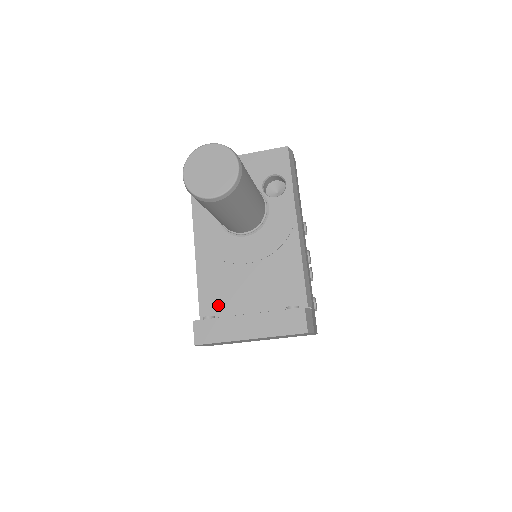
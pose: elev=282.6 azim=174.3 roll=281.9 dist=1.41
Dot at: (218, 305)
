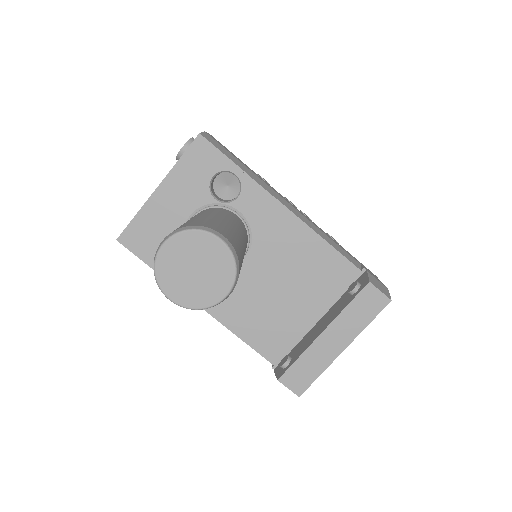
Dot at: (278, 340)
